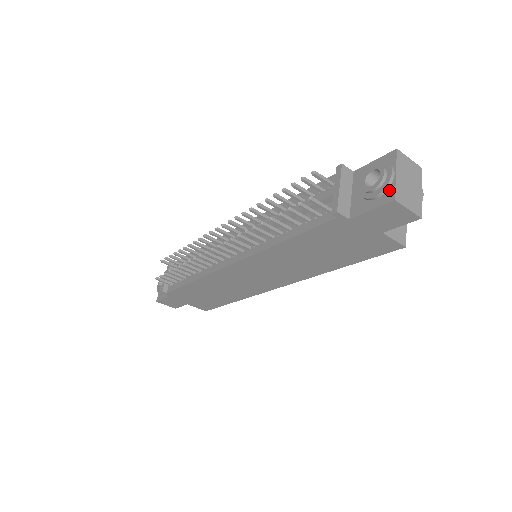
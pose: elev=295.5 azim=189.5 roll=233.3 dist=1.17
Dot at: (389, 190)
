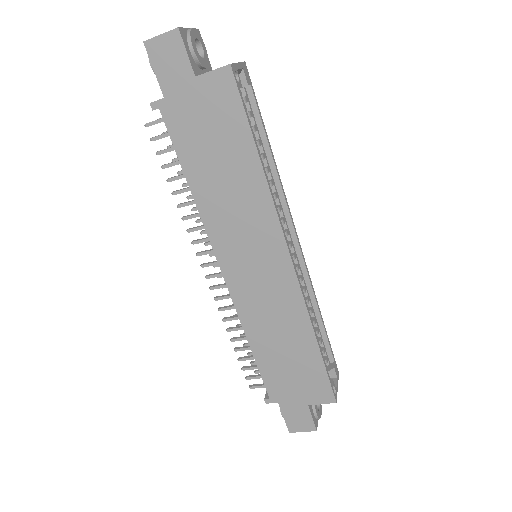
Dot at: occluded
